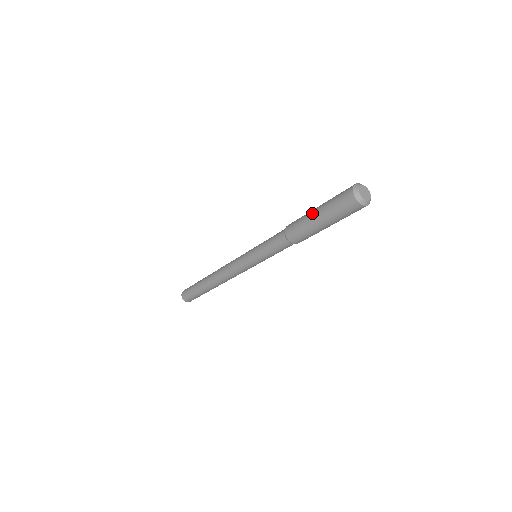
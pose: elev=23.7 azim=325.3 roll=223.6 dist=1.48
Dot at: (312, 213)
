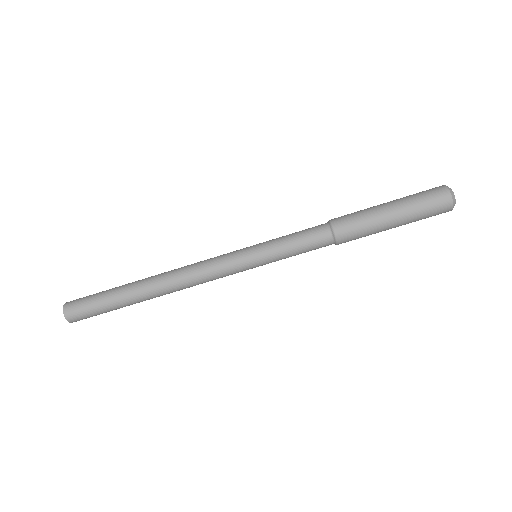
Dot at: (384, 211)
